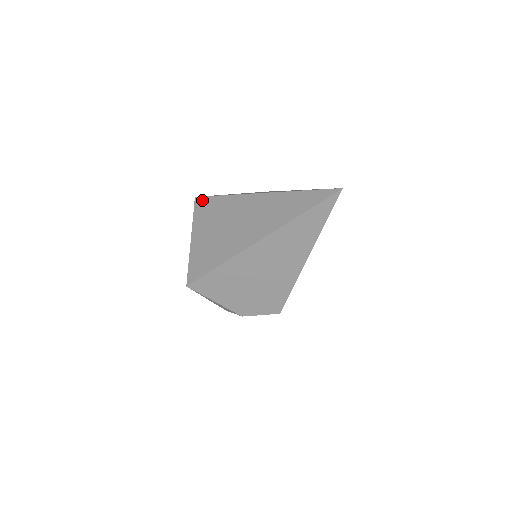
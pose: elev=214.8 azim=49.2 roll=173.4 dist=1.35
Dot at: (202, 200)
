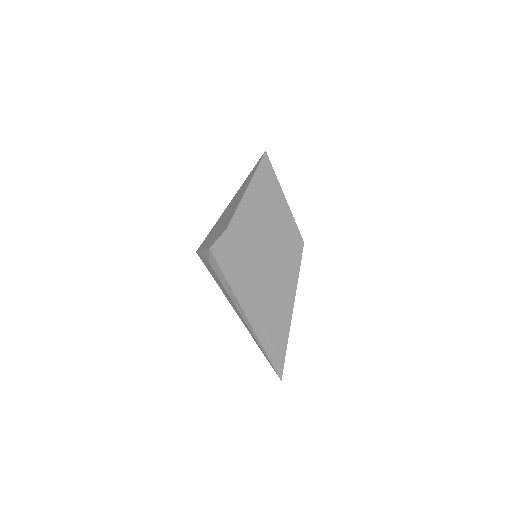
Dot at: occluded
